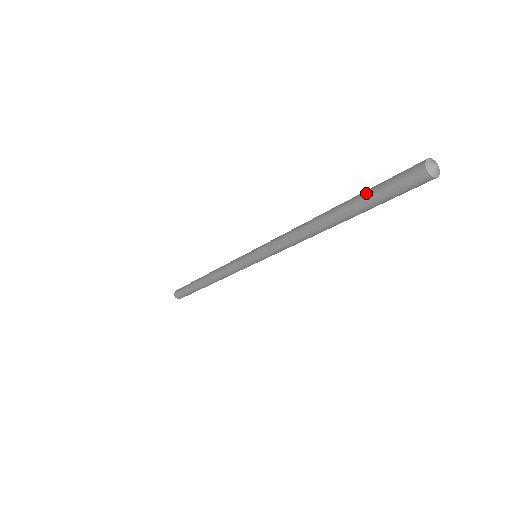
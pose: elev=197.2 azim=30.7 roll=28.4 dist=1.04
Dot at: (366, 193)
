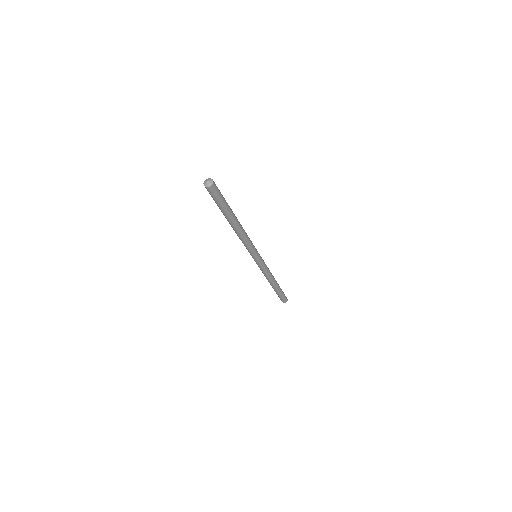
Dot at: occluded
